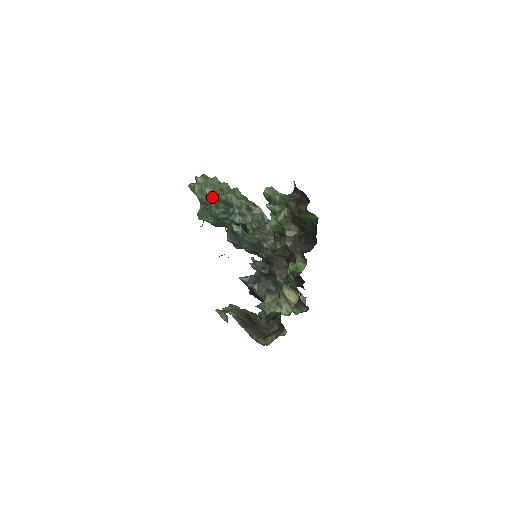
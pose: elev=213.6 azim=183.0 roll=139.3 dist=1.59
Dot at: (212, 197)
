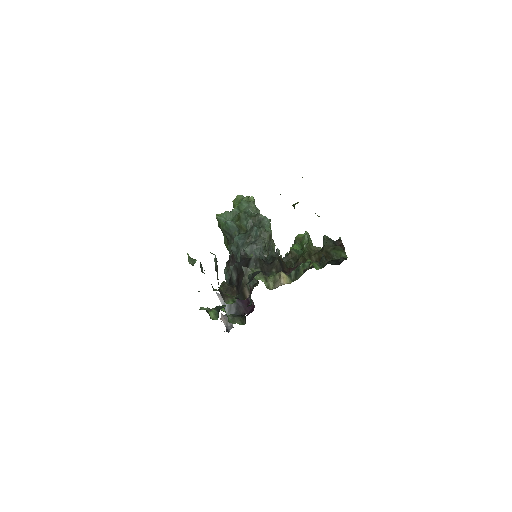
Dot at: (252, 211)
